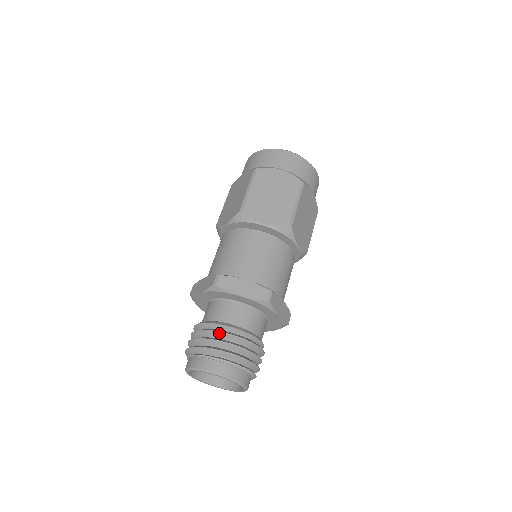
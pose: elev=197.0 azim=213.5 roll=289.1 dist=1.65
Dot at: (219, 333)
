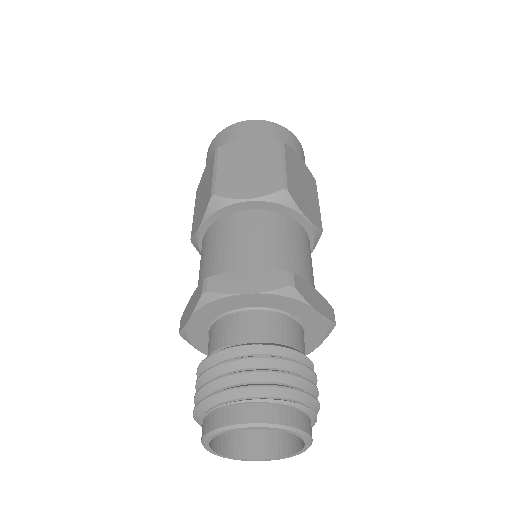
Dot at: (298, 364)
